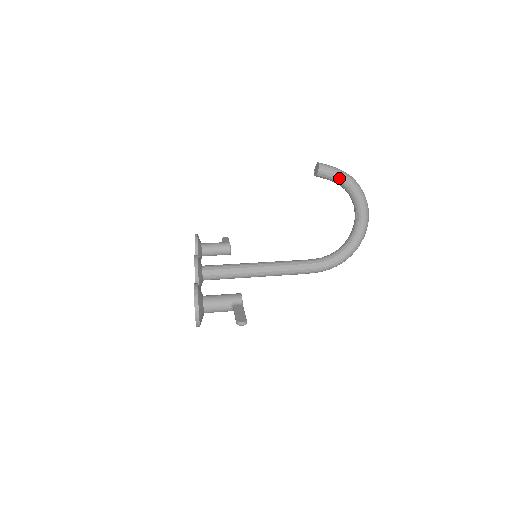
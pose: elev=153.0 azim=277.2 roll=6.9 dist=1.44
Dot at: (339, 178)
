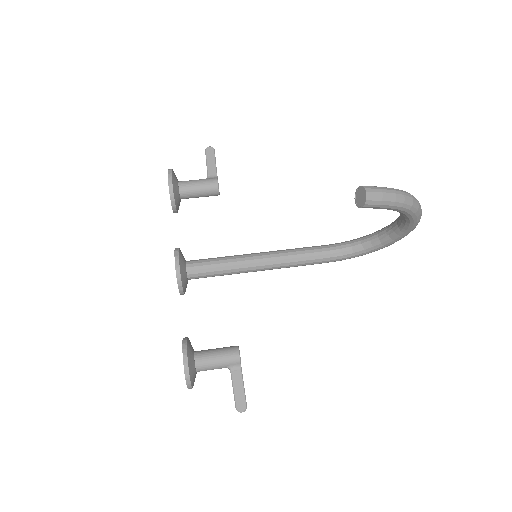
Dot at: (391, 209)
